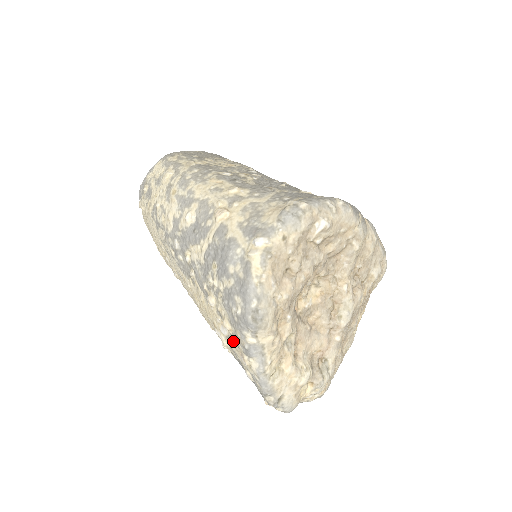
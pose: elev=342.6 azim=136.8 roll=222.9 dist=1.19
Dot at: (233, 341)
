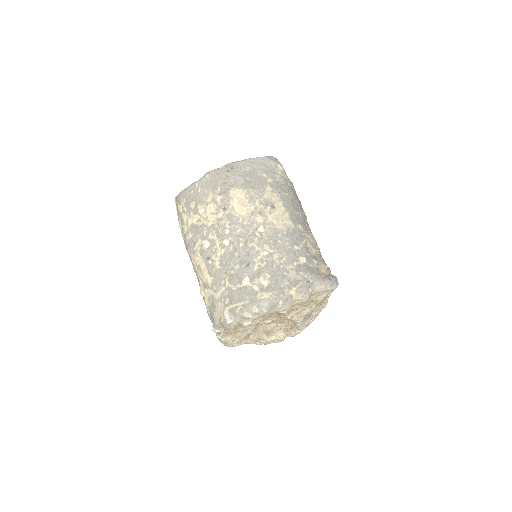
Dot at: occluded
